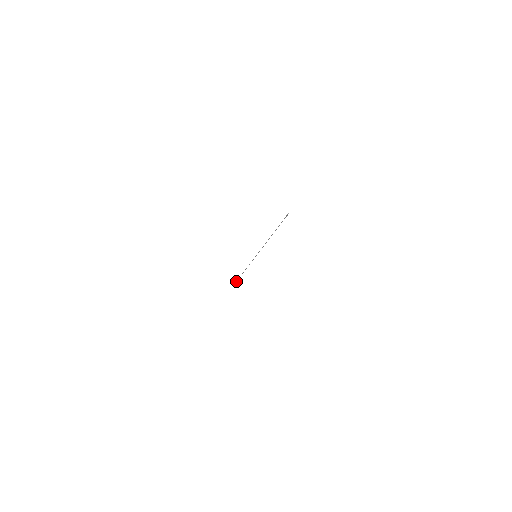
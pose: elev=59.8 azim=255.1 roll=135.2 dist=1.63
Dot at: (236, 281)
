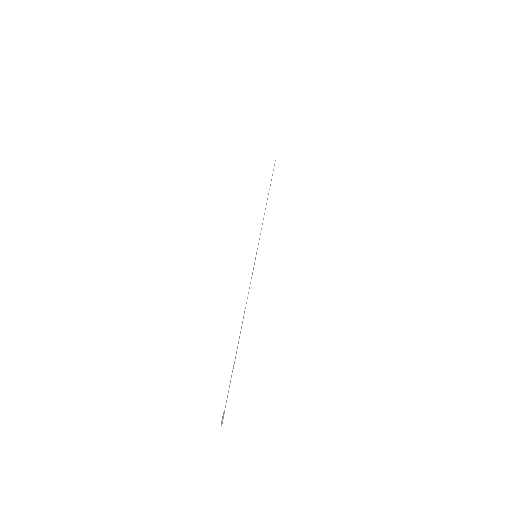
Dot at: occluded
